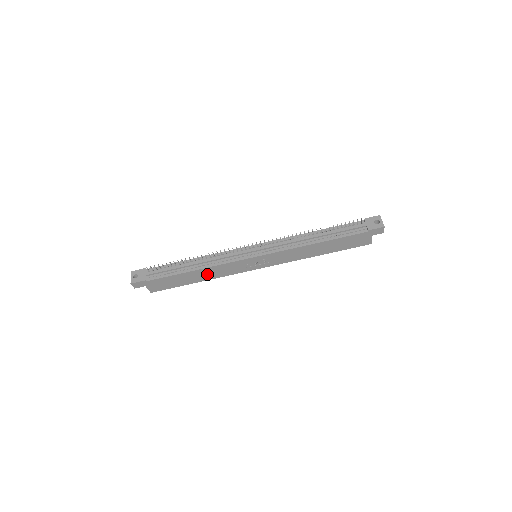
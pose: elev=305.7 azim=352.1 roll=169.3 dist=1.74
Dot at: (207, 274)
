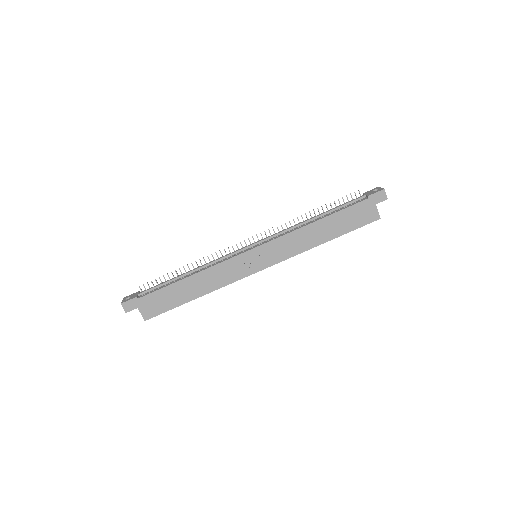
Dot at: (204, 283)
